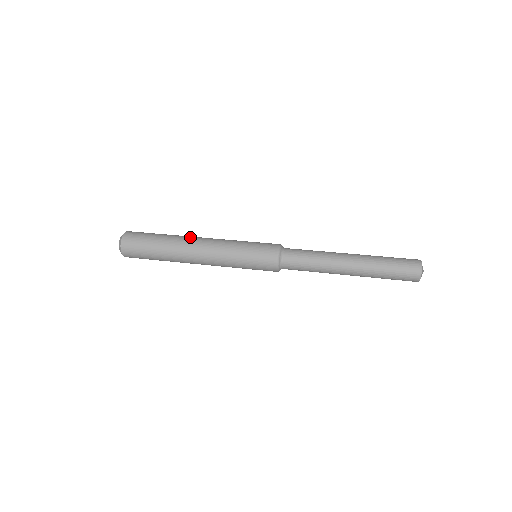
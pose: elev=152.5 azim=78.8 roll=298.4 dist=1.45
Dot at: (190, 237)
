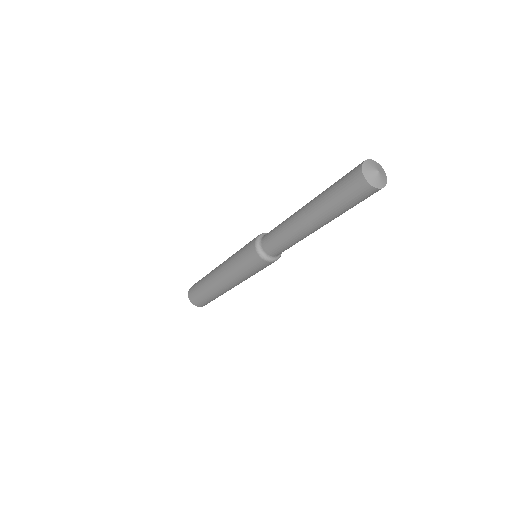
Dot at: (215, 269)
